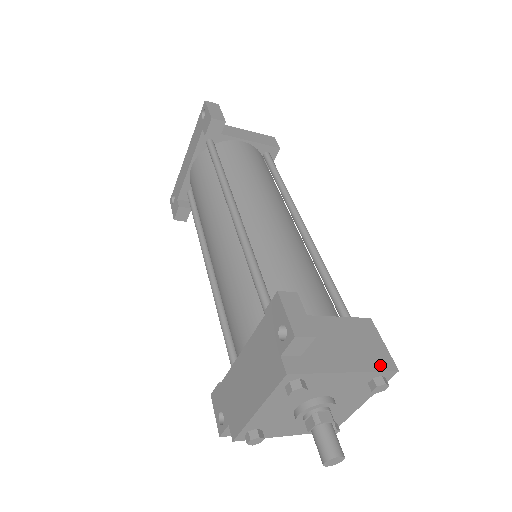
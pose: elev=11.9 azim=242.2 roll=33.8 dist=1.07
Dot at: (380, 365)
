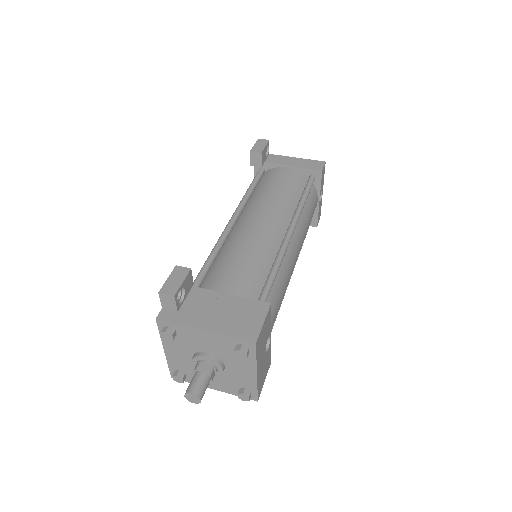
Dot at: (241, 335)
